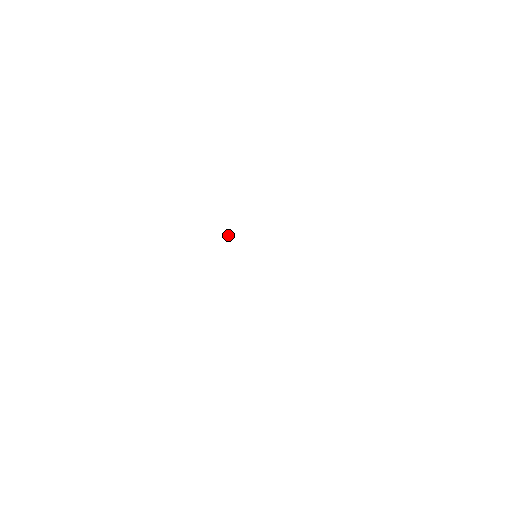
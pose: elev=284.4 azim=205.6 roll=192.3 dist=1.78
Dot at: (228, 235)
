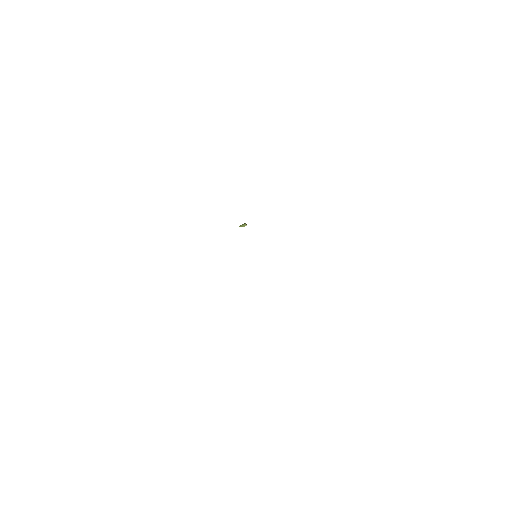
Dot at: (245, 225)
